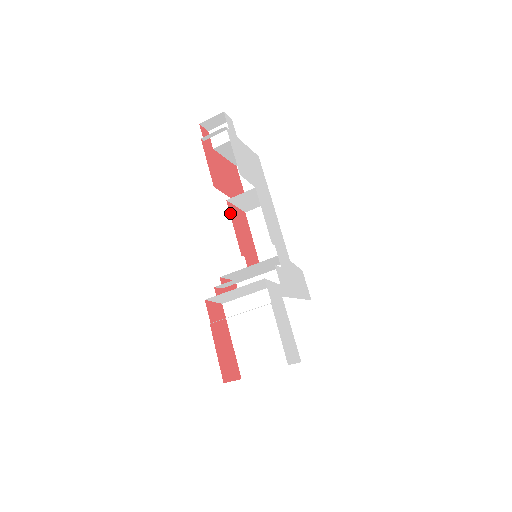
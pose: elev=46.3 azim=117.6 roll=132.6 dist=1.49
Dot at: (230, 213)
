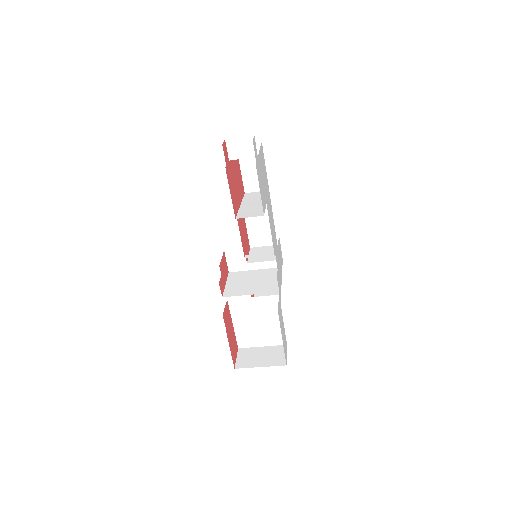
Dot at: (237, 219)
